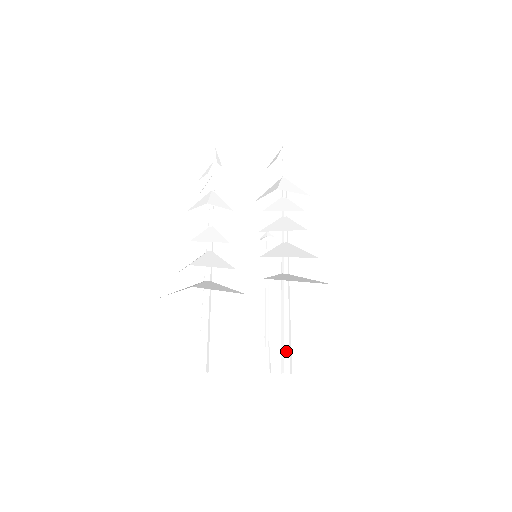
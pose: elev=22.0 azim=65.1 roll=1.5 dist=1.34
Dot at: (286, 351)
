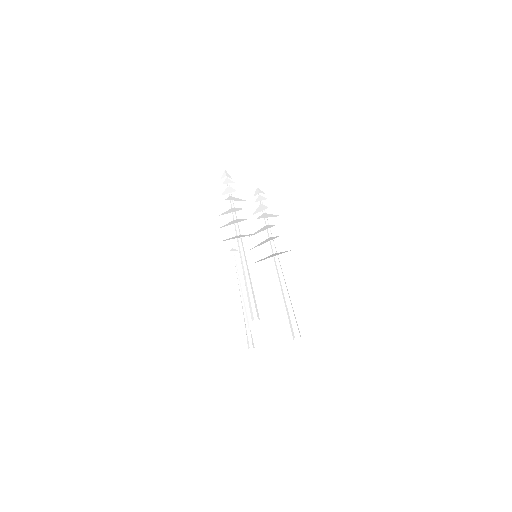
Dot at: occluded
